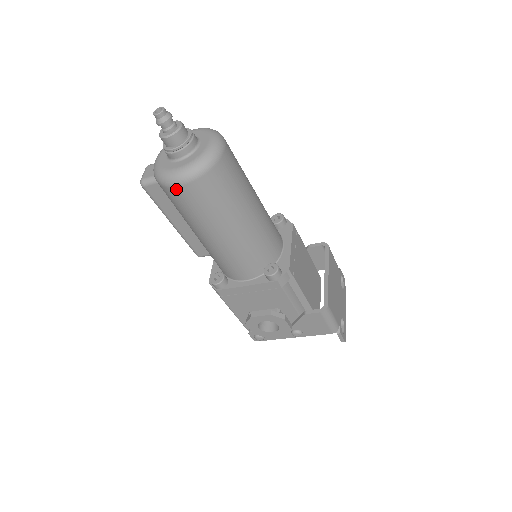
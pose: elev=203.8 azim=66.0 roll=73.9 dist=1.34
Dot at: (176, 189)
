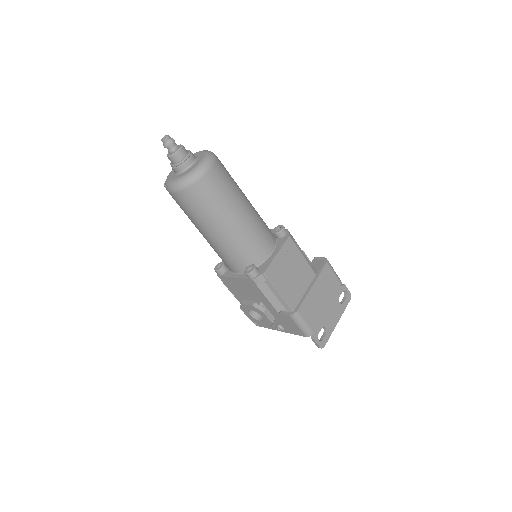
Dot at: (172, 195)
